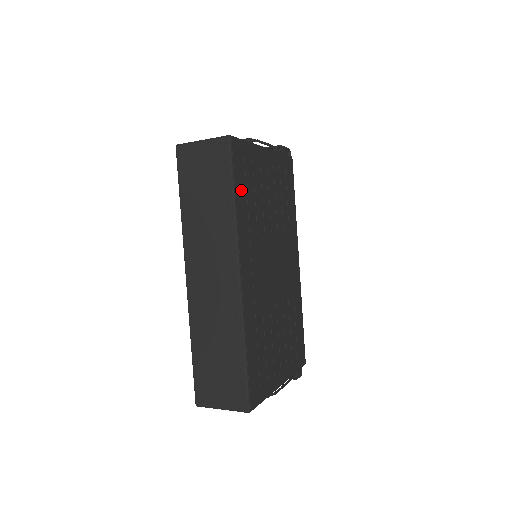
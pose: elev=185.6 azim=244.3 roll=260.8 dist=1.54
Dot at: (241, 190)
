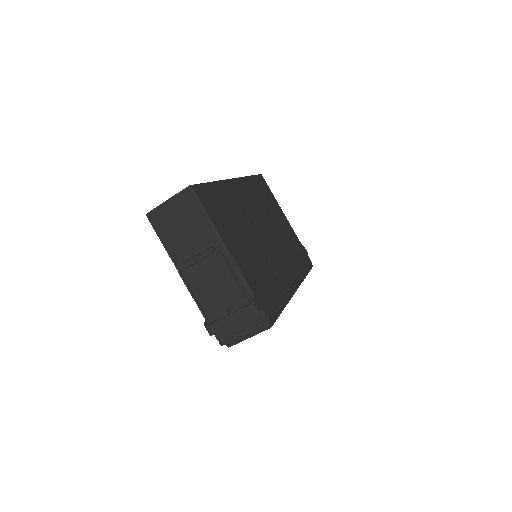
Dot at: (257, 184)
